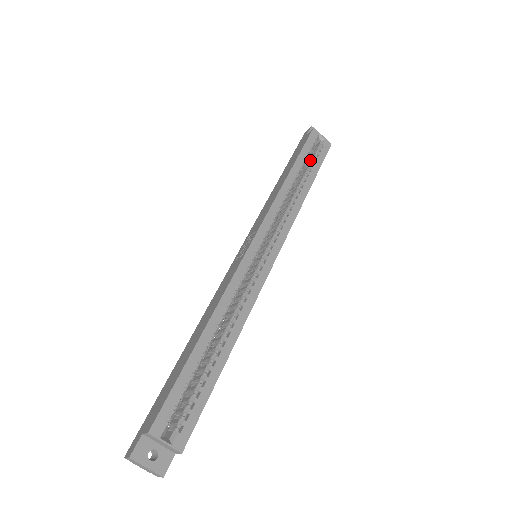
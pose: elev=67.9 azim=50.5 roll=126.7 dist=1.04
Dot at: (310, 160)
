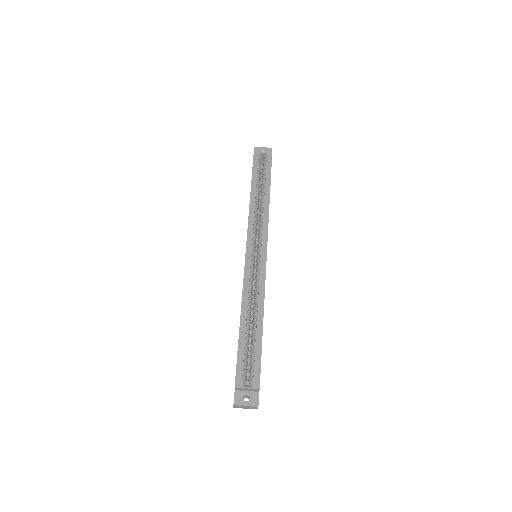
Dot at: (263, 172)
